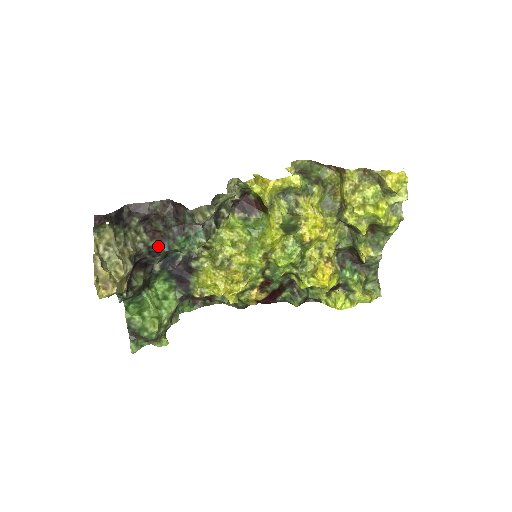
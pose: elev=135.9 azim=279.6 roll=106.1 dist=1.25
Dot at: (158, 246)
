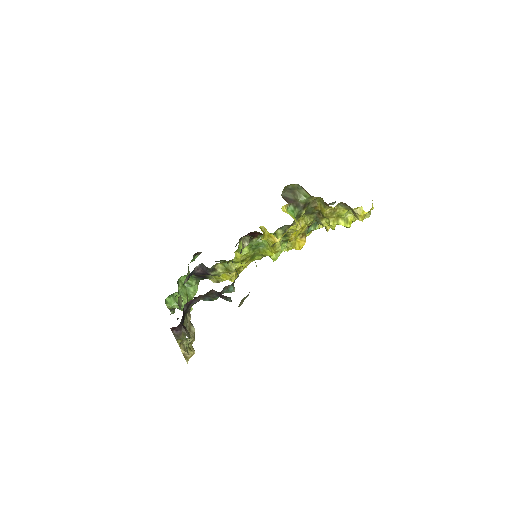
Dot at: occluded
